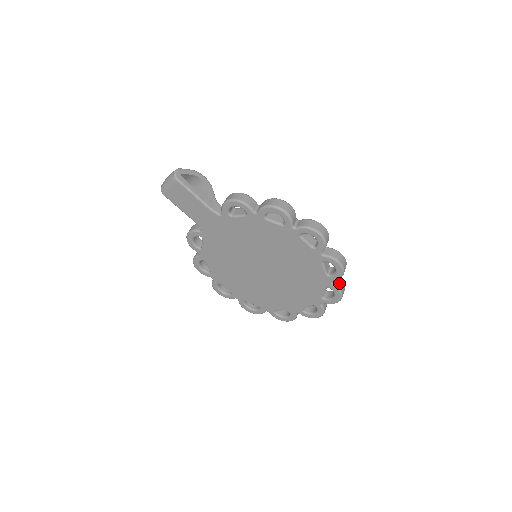
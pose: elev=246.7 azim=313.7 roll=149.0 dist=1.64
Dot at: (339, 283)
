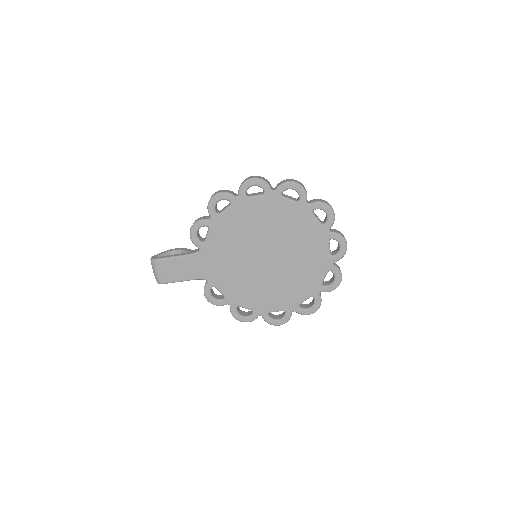
Dot at: (315, 200)
